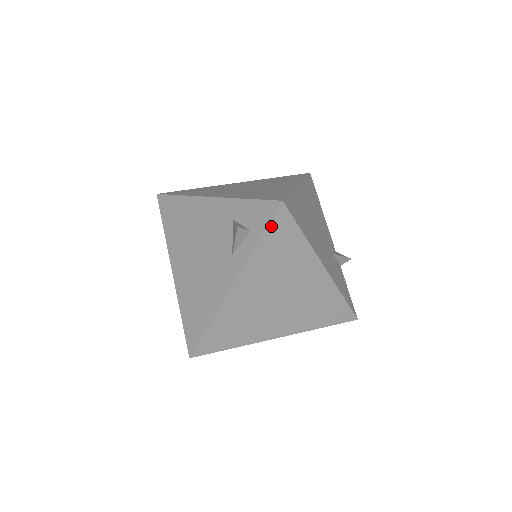
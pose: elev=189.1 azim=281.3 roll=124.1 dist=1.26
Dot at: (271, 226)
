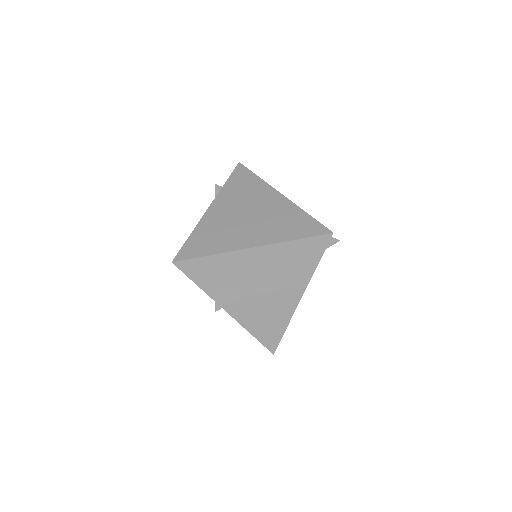
Dot at: (234, 174)
